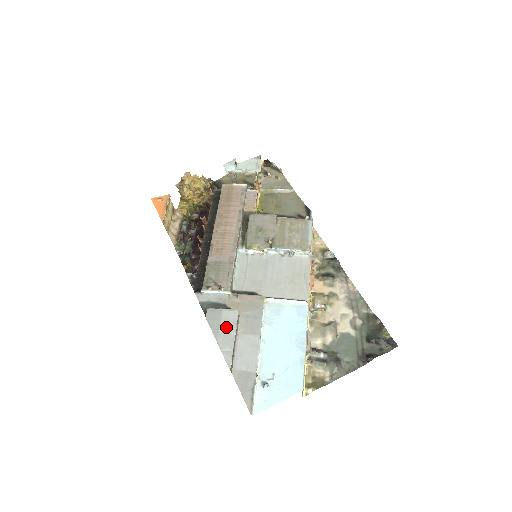
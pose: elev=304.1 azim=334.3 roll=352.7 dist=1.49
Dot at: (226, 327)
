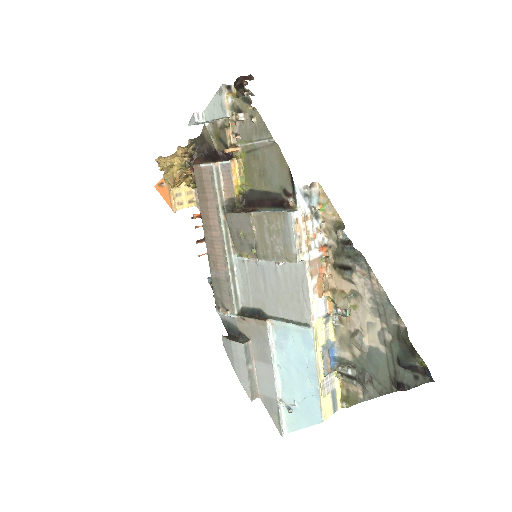
Dot at: (238, 360)
